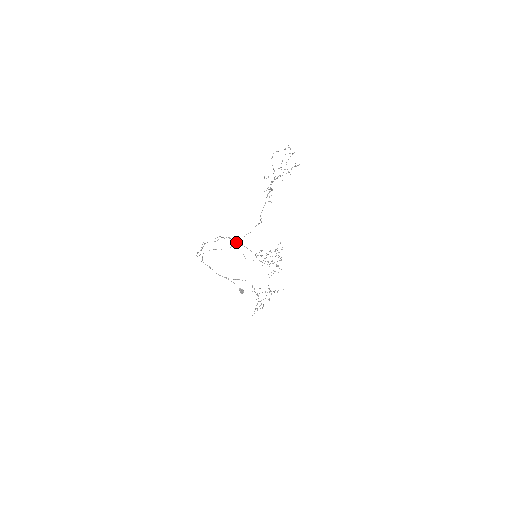
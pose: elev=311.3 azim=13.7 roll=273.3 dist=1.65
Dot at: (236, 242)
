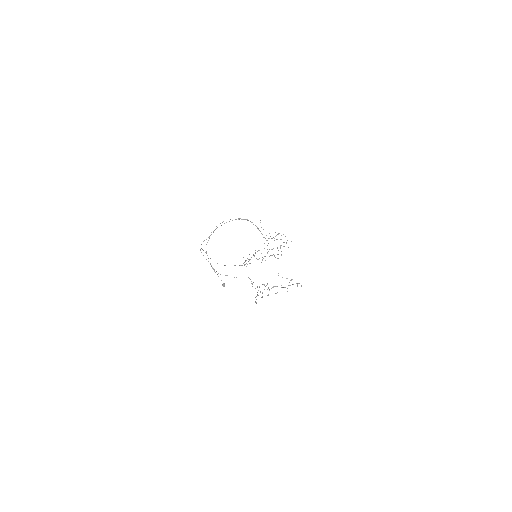
Dot at: occluded
